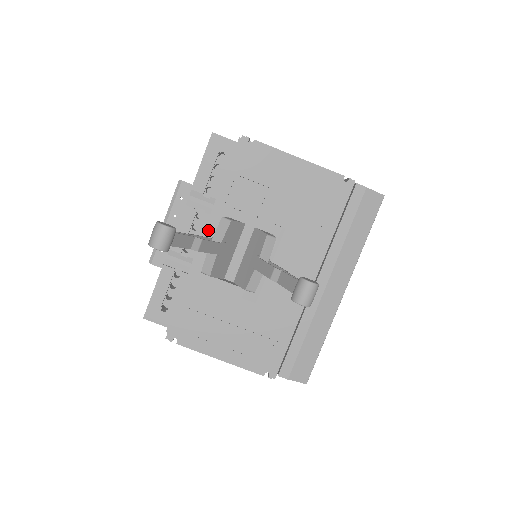
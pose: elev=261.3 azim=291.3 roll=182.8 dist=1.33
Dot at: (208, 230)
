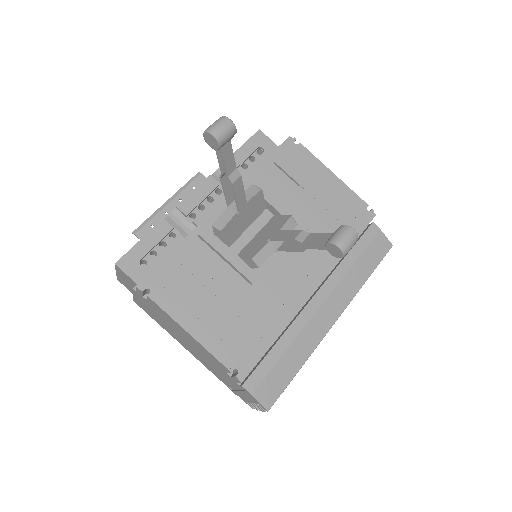
Dot at: occluded
